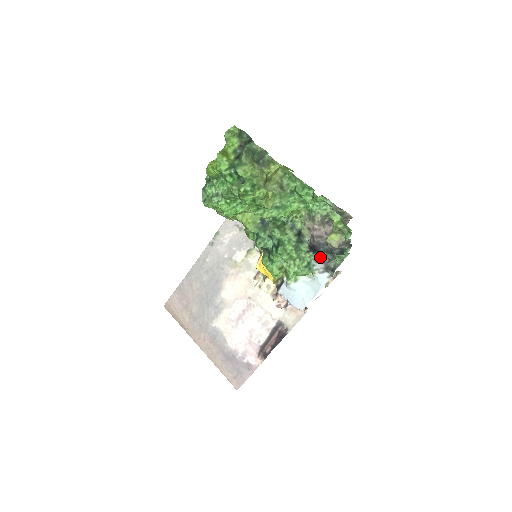
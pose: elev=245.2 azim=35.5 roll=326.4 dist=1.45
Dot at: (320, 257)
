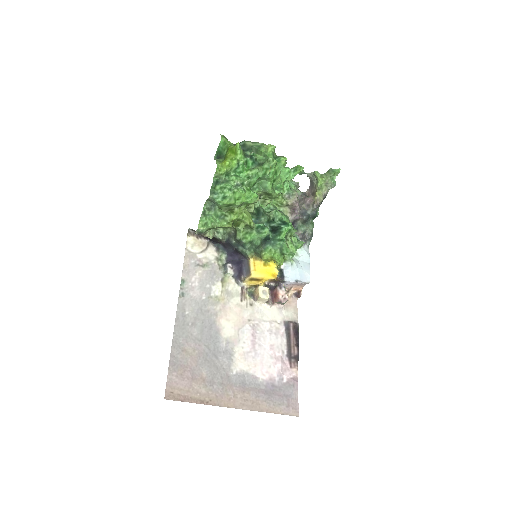
Dot at: occluded
